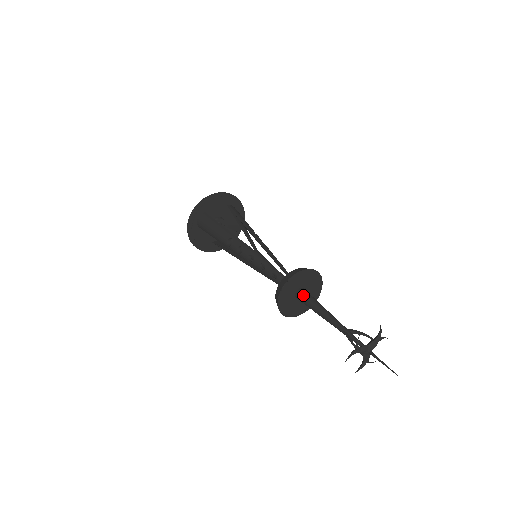
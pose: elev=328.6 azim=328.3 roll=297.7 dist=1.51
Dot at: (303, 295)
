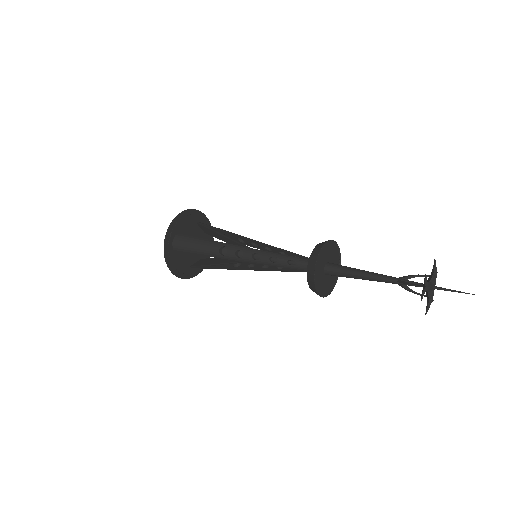
Dot at: (334, 267)
